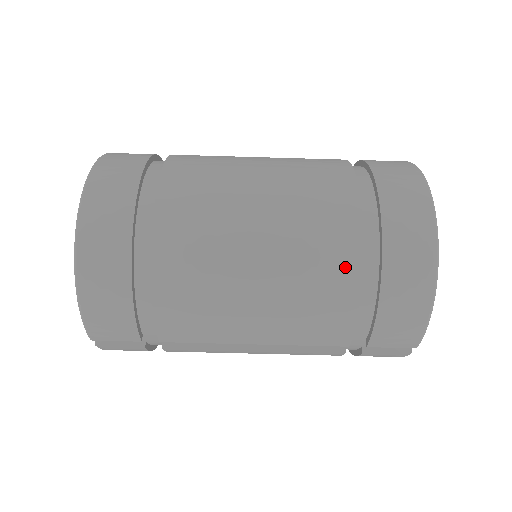
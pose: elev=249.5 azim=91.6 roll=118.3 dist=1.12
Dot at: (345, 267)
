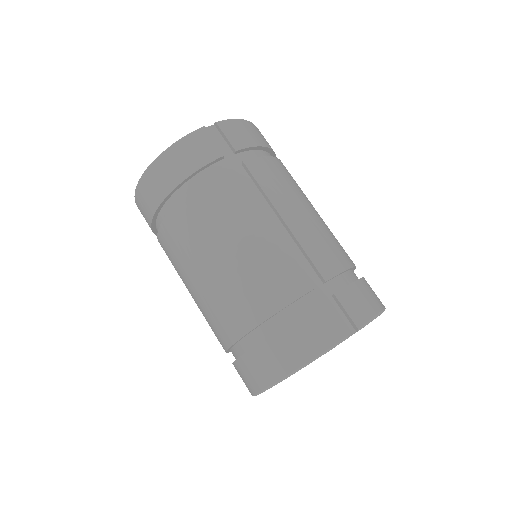
Dot at: occluded
